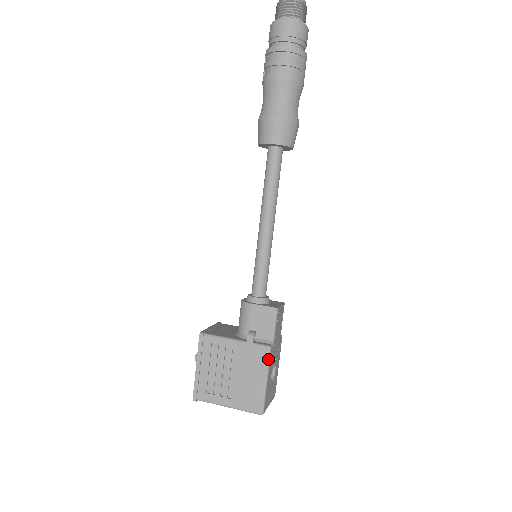
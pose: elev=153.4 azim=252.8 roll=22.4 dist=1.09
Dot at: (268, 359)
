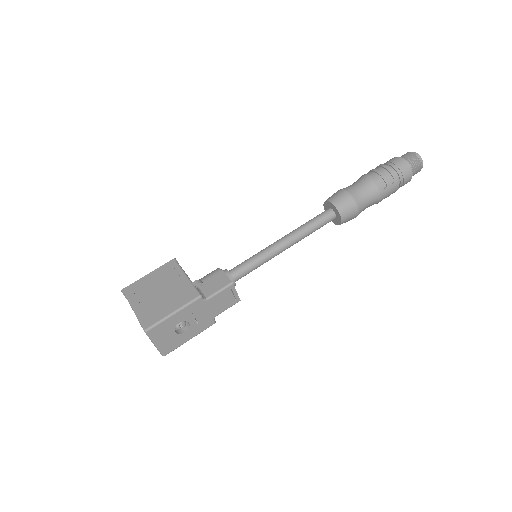
Dot at: (191, 301)
